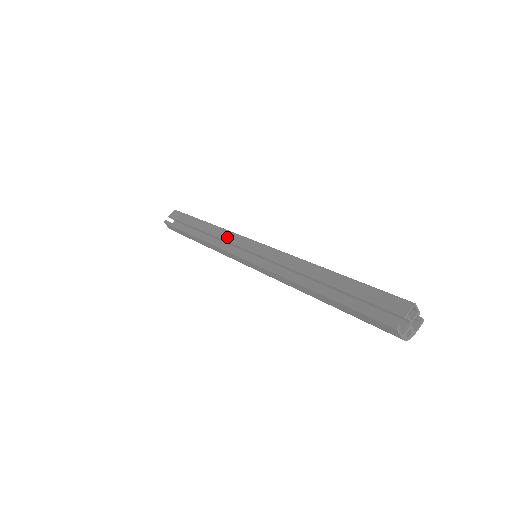
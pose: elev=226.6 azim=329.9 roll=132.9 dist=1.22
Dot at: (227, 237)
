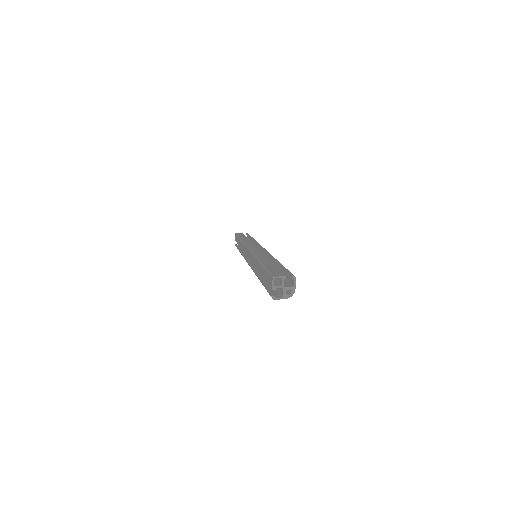
Dot at: (244, 250)
